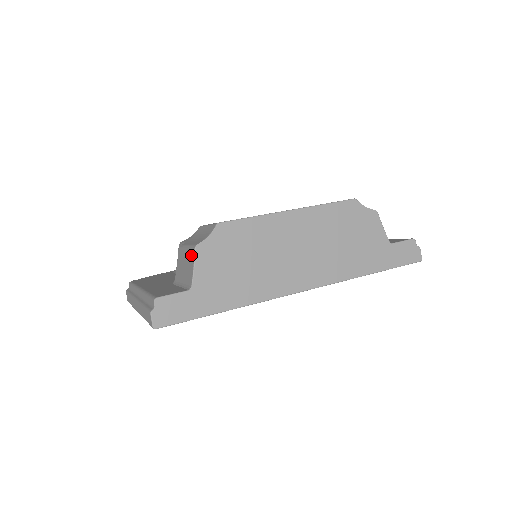
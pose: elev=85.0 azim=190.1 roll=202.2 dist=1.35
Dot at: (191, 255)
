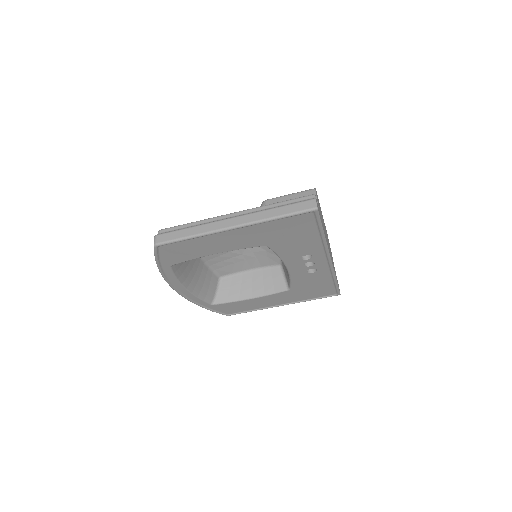
Dot at: (308, 194)
